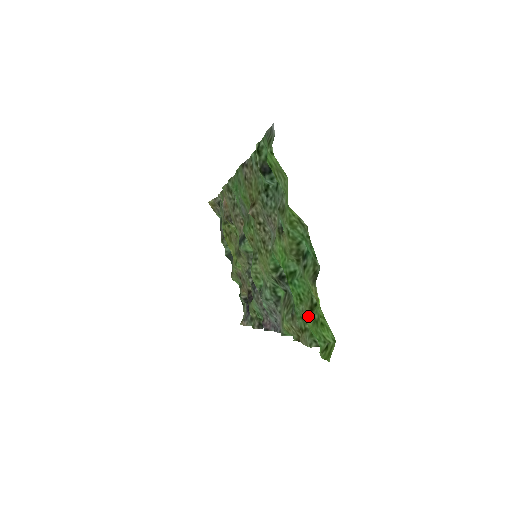
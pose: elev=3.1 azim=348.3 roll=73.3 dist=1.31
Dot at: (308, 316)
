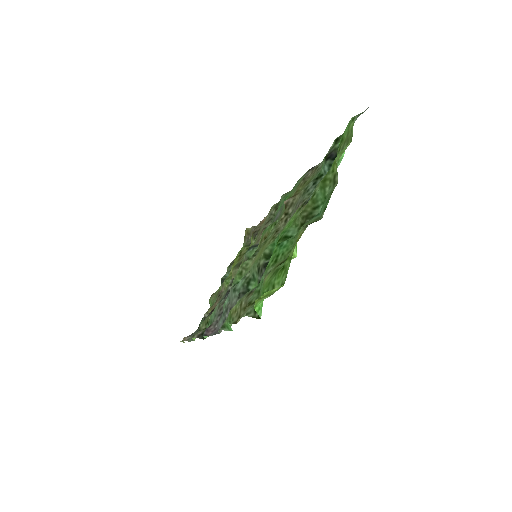
Dot at: (272, 270)
